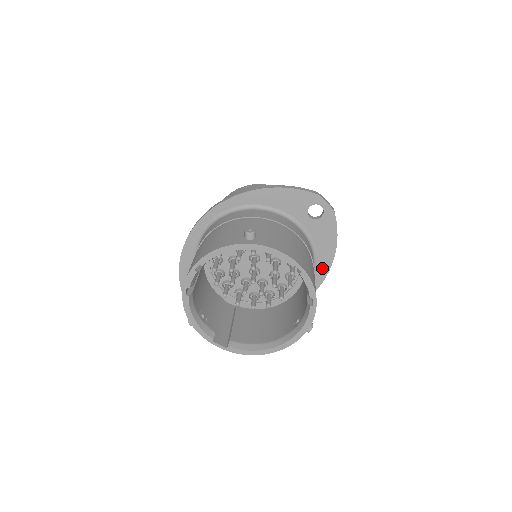
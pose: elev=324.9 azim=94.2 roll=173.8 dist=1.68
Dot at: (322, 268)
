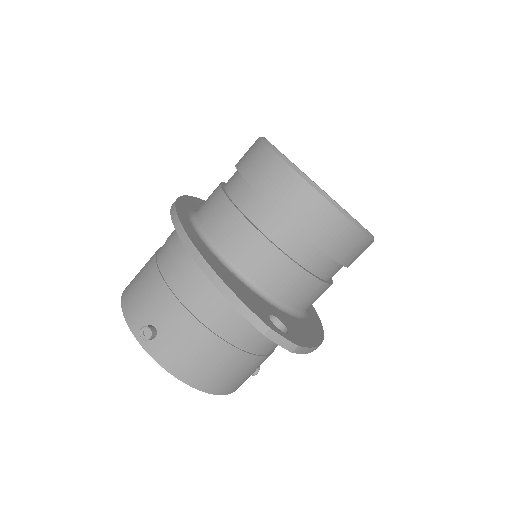
Dot at: occluded
